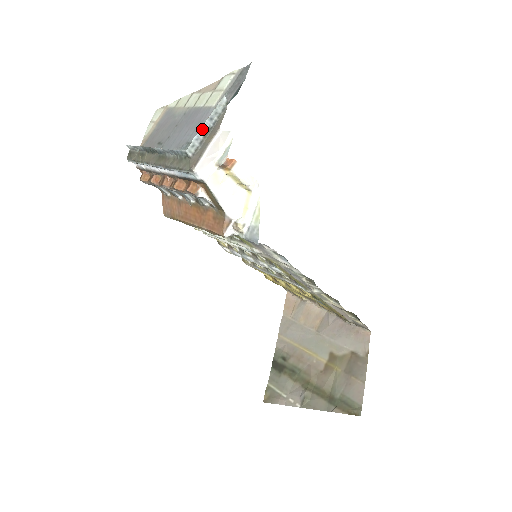
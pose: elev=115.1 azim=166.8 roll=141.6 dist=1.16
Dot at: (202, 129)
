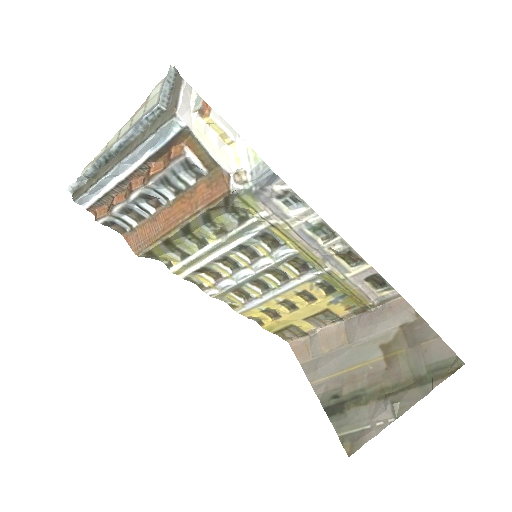
Dot at: (164, 89)
